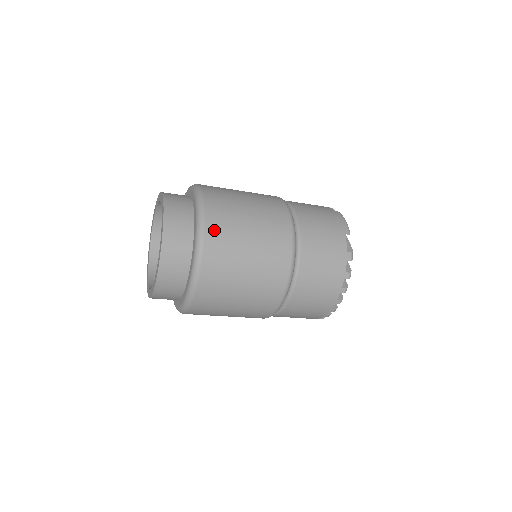
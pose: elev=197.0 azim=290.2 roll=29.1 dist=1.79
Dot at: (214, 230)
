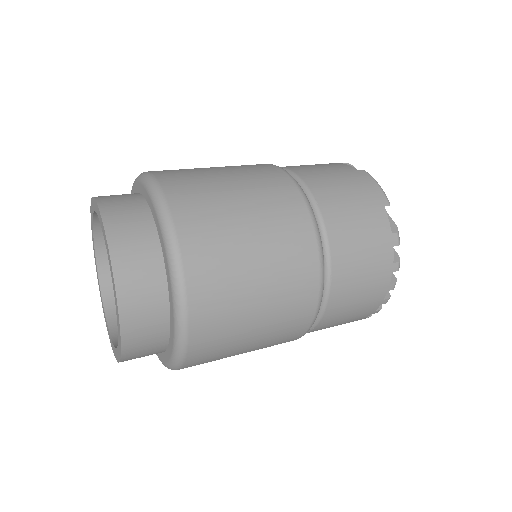
Dot at: (197, 255)
